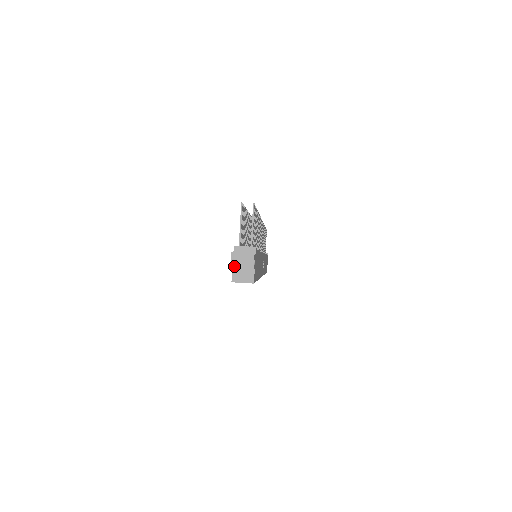
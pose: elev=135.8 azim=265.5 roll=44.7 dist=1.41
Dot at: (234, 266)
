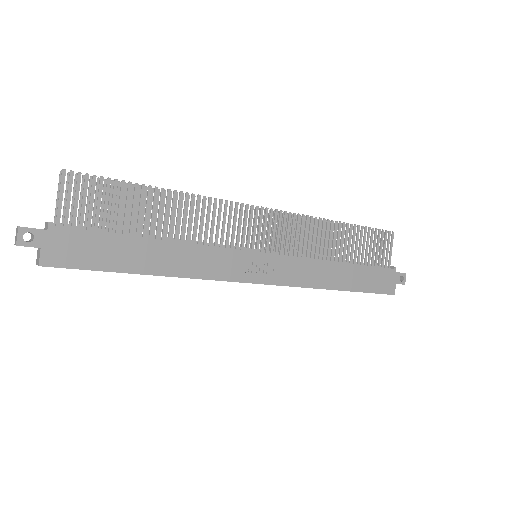
Dot at: (15, 242)
